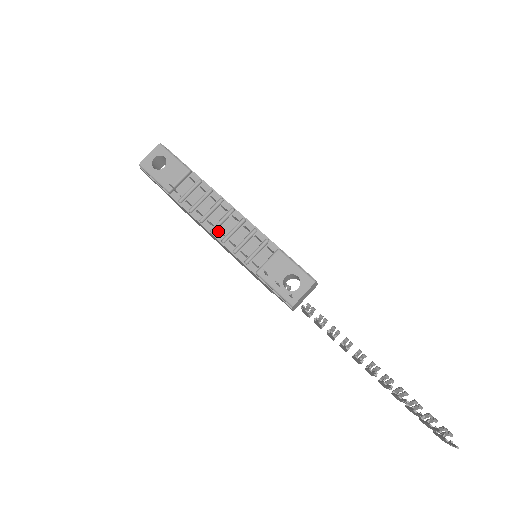
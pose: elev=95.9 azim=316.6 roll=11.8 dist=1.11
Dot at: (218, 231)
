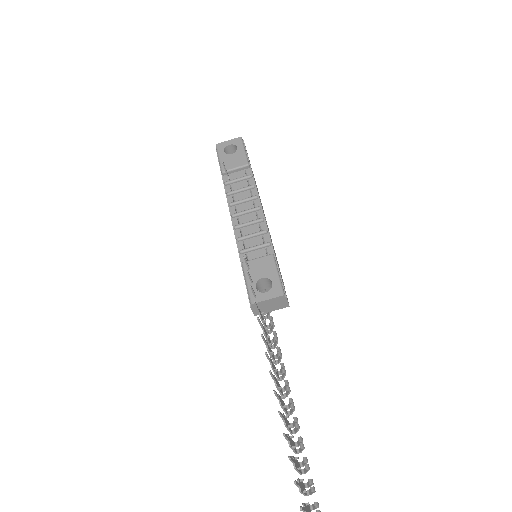
Dot at: (238, 219)
